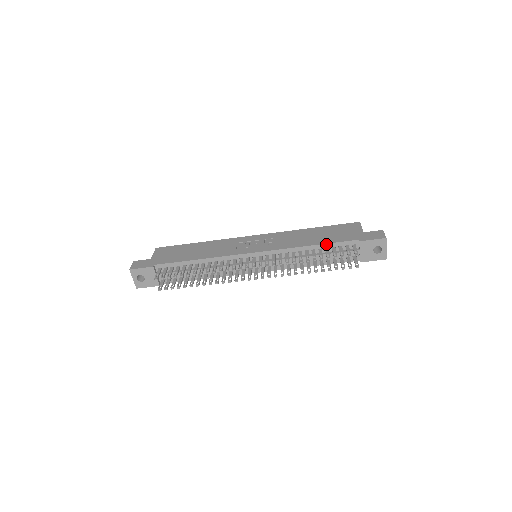
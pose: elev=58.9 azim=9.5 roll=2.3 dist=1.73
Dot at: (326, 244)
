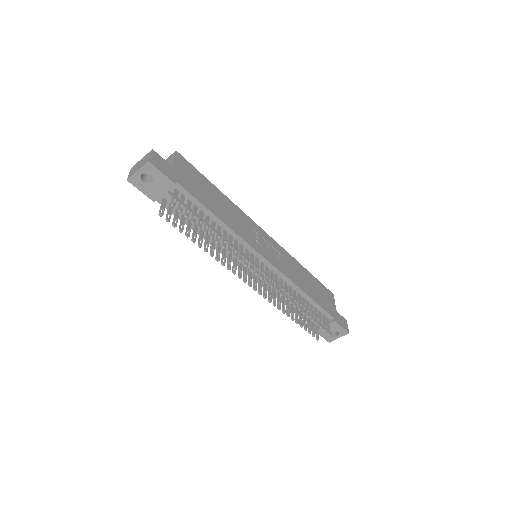
Dot at: (315, 302)
